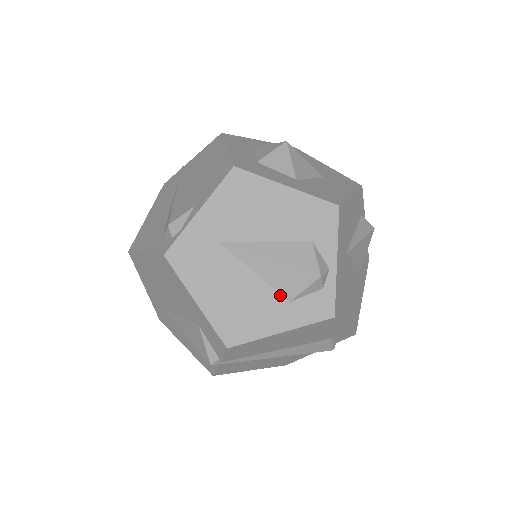
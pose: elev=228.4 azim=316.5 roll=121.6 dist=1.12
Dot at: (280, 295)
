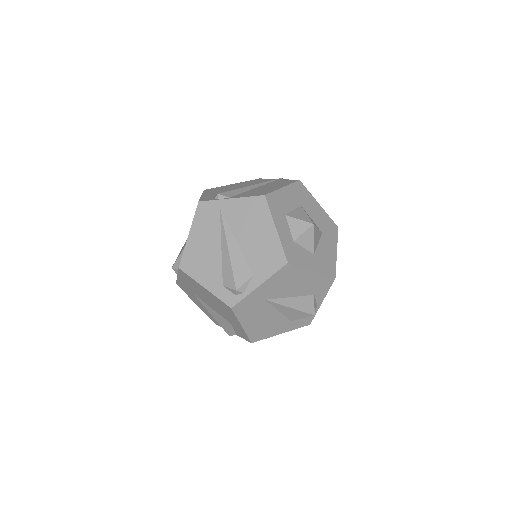
Dot at: (288, 319)
